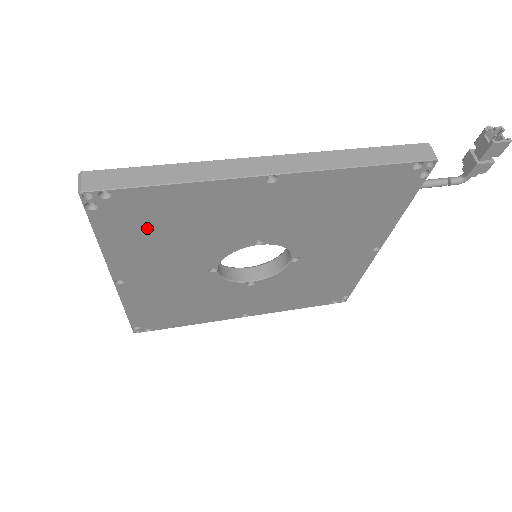
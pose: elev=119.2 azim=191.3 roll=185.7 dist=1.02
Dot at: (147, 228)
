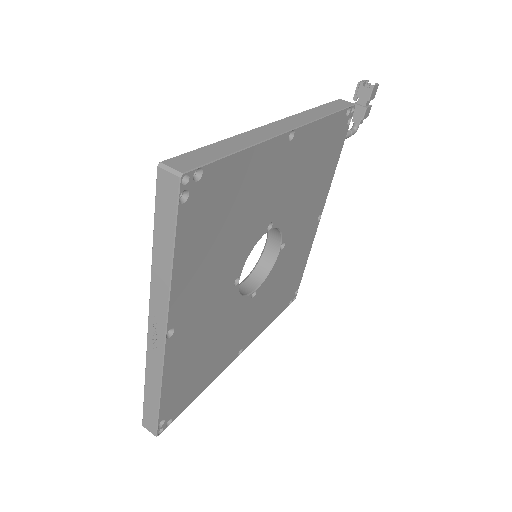
Dot at: (212, 225)
